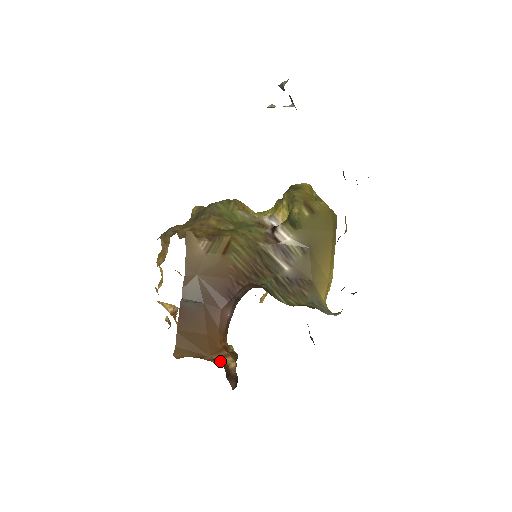
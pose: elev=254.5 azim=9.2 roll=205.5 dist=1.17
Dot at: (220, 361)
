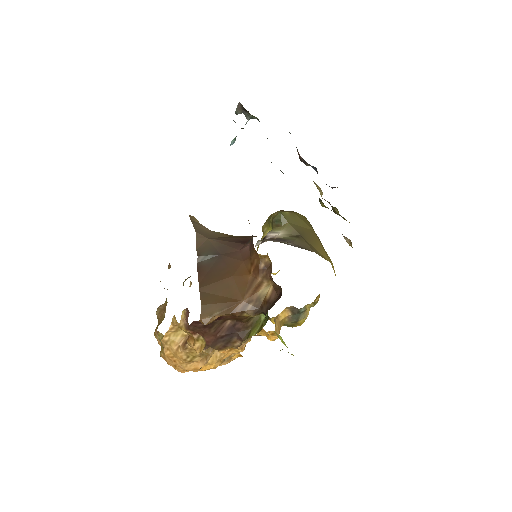
Dot at: (255, 299)
